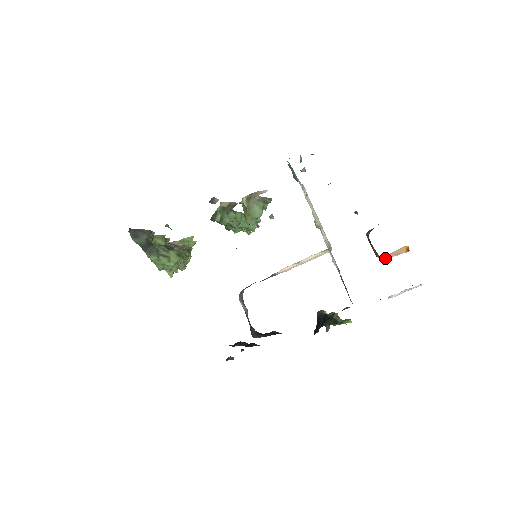
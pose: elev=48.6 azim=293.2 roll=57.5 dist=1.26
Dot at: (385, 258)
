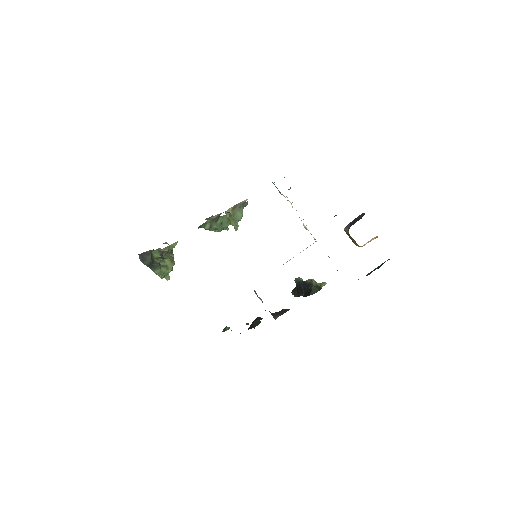
Dot at: occluded
